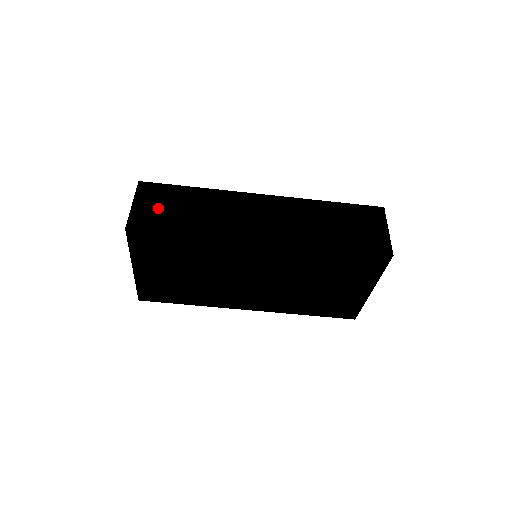
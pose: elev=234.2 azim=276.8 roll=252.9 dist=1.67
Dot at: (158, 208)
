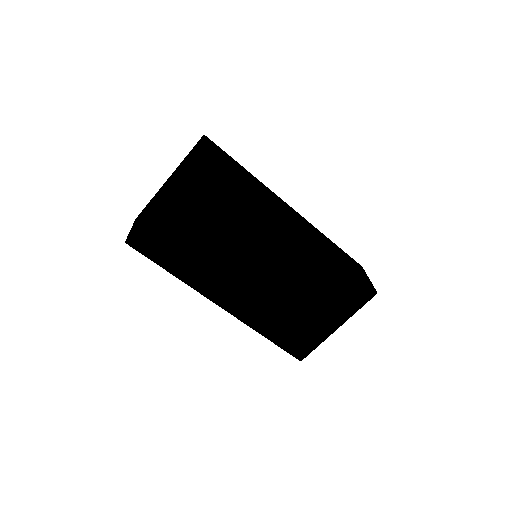
Dot at: (222, 157)
